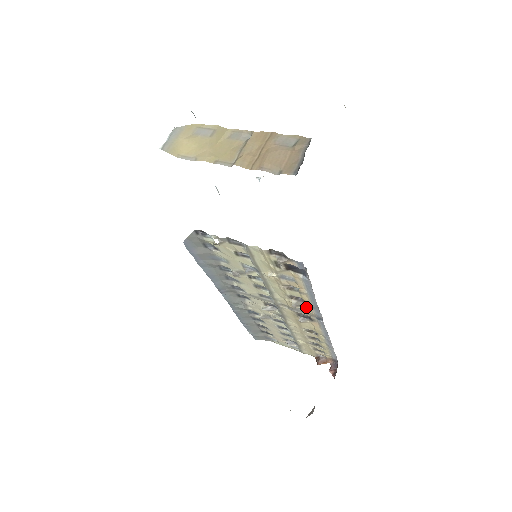
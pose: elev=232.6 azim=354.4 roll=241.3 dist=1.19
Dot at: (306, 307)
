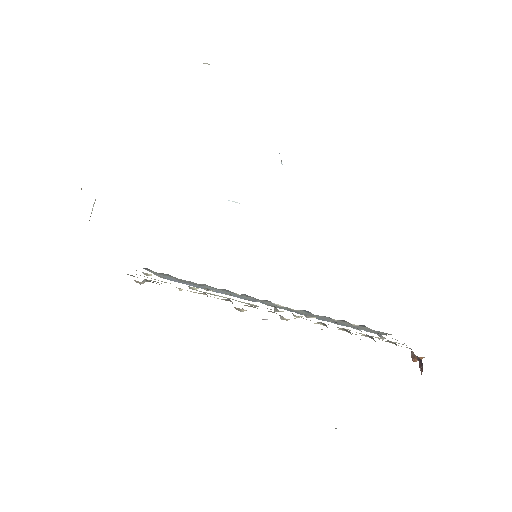
Dot at: (237, 308)
